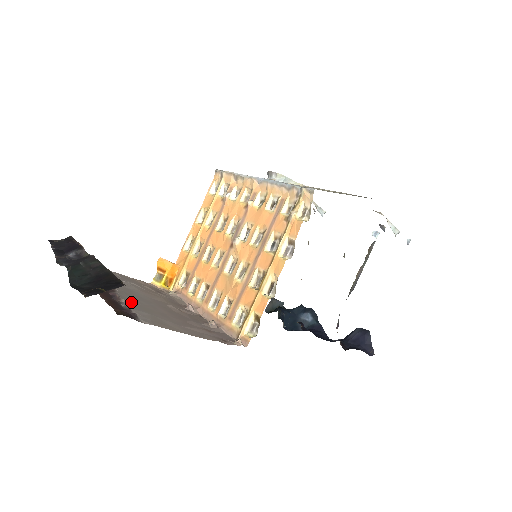
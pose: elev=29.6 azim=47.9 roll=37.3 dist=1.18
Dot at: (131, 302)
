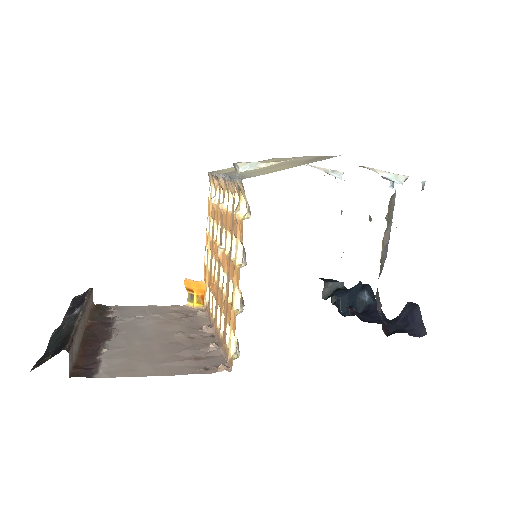
Dot at: (116, 349)
